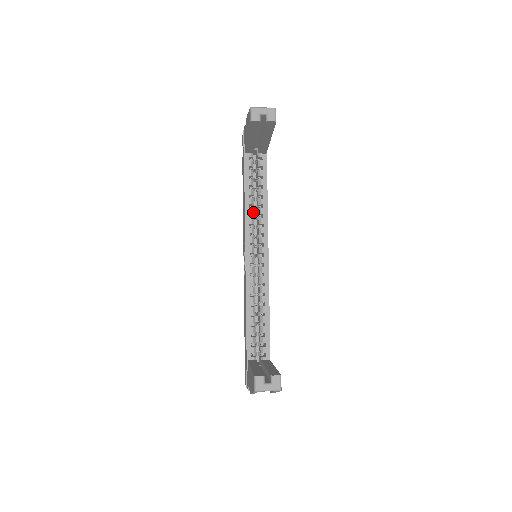
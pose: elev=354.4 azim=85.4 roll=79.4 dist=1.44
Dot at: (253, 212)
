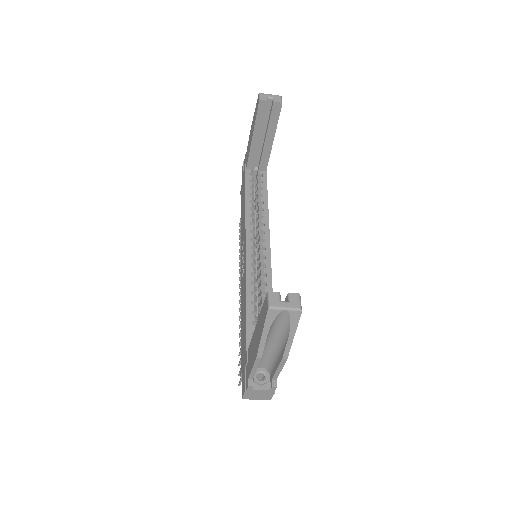
Dot at: occluded
